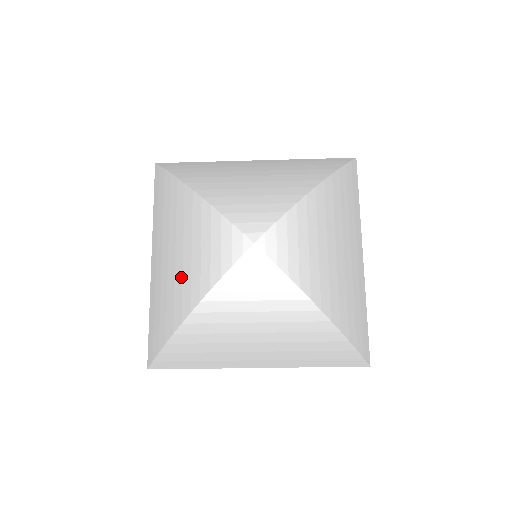
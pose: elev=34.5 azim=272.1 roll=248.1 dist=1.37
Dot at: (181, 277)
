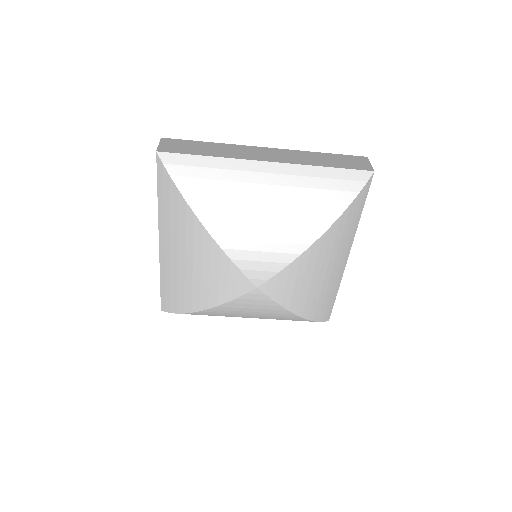
Dot at: (191, 284)
